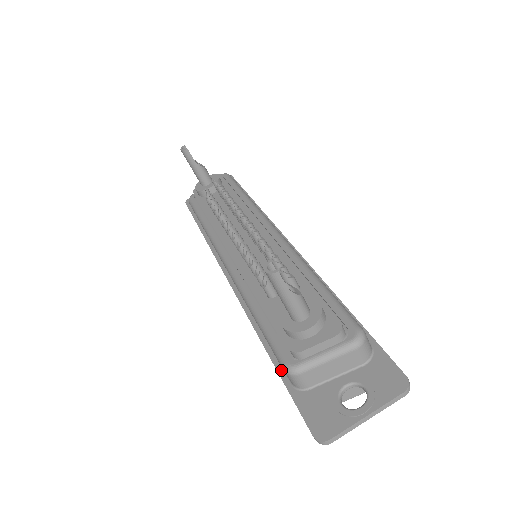
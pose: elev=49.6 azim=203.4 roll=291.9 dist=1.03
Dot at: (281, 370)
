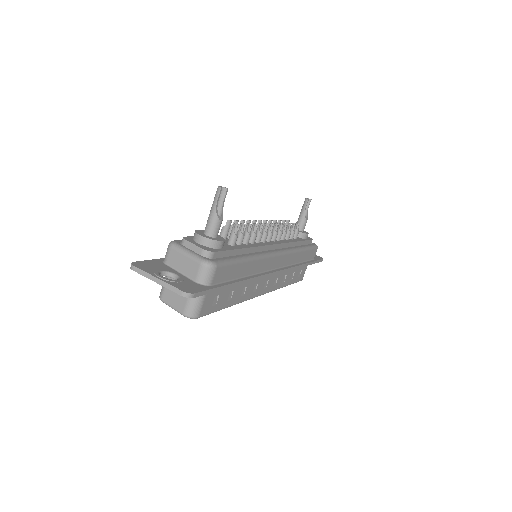
Dot at: occluded
